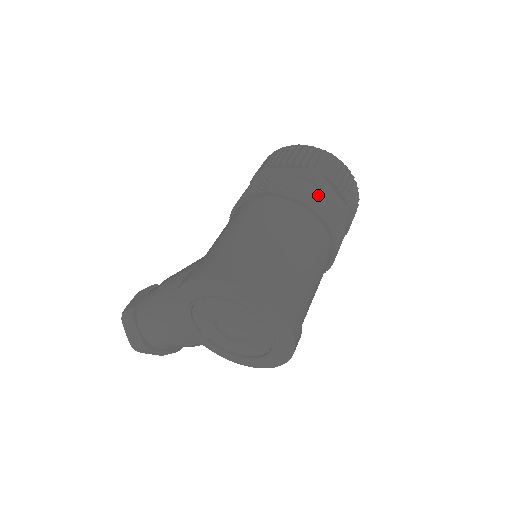
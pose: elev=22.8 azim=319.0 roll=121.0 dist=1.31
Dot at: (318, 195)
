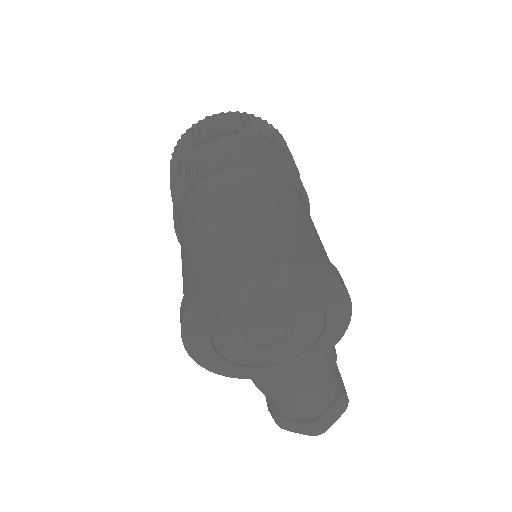
Dot at: (200, 161)
